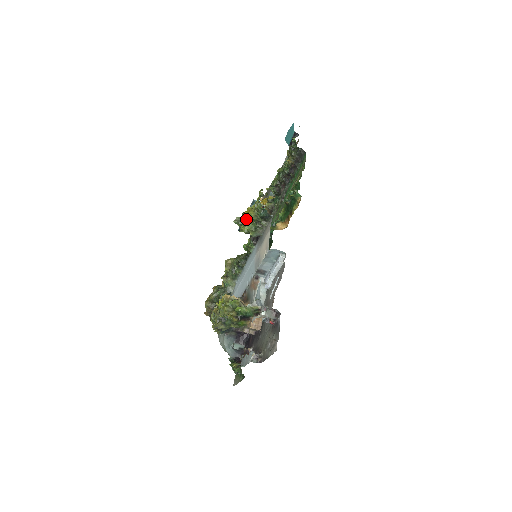
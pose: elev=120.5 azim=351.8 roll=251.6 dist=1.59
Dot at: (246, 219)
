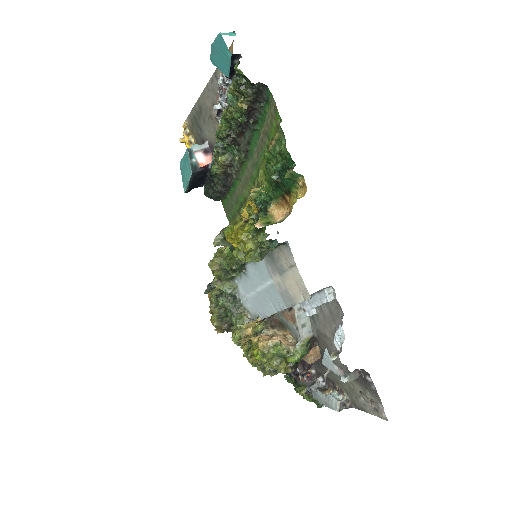
Dot at: (239, 246)
